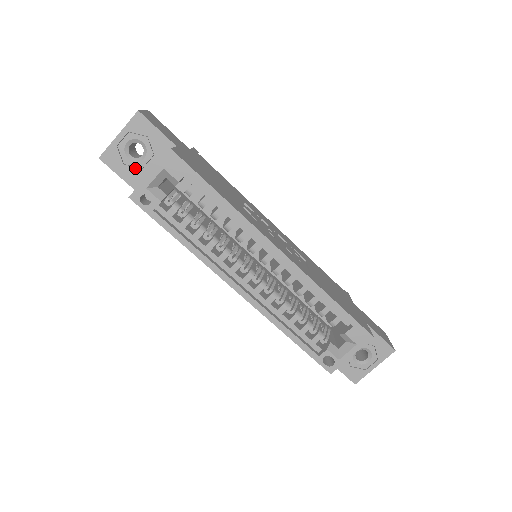
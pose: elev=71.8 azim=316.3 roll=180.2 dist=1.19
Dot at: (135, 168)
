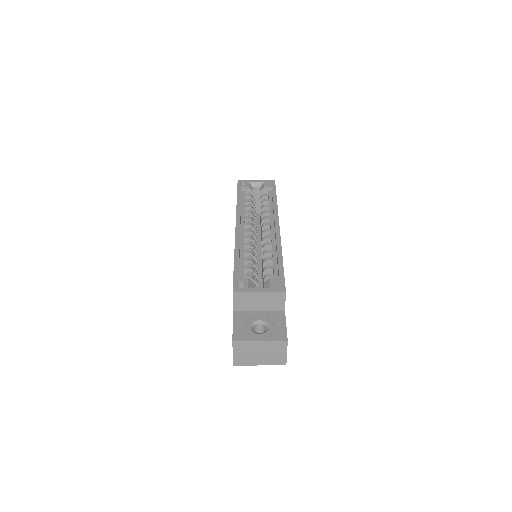
Dot at: occluded
